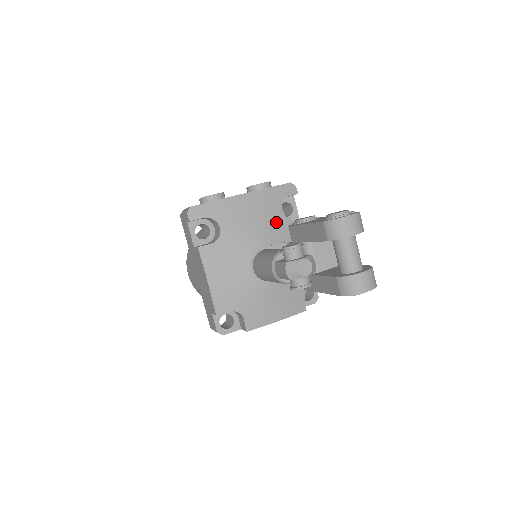
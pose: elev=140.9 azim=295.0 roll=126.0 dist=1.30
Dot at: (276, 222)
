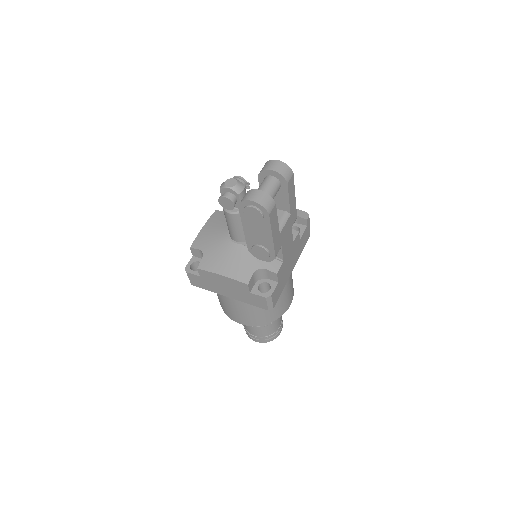
Dot at: occluded
